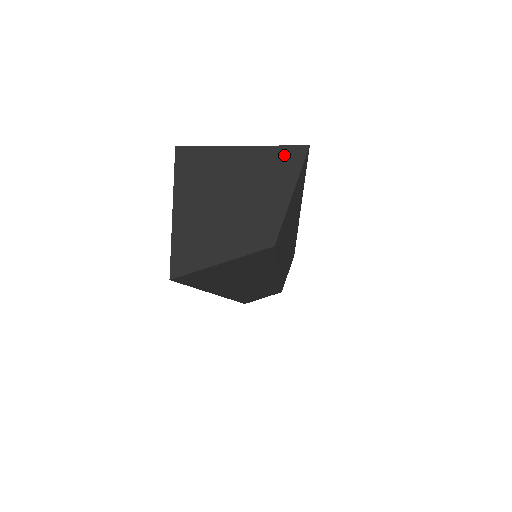
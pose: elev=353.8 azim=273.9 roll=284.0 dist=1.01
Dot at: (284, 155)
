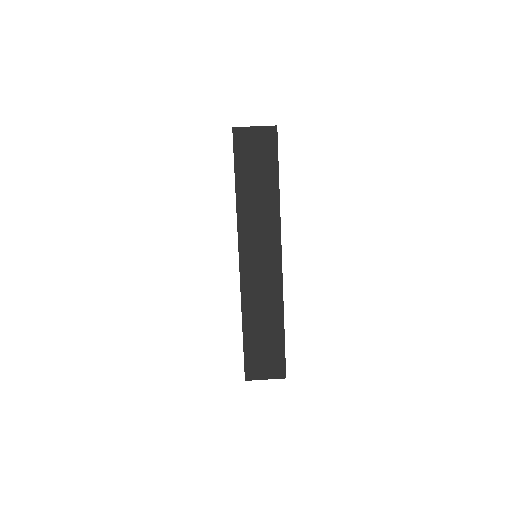
Dot at: (278, 378)
